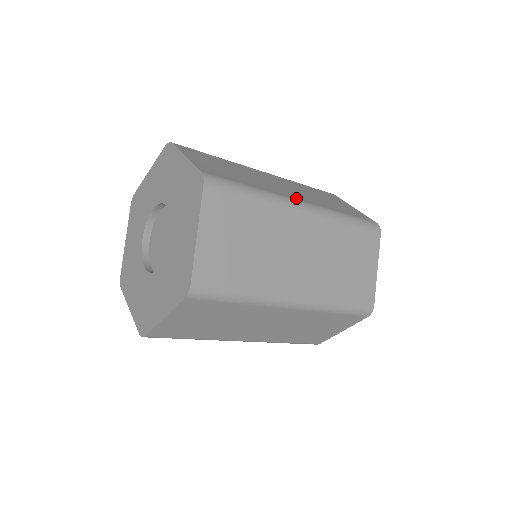
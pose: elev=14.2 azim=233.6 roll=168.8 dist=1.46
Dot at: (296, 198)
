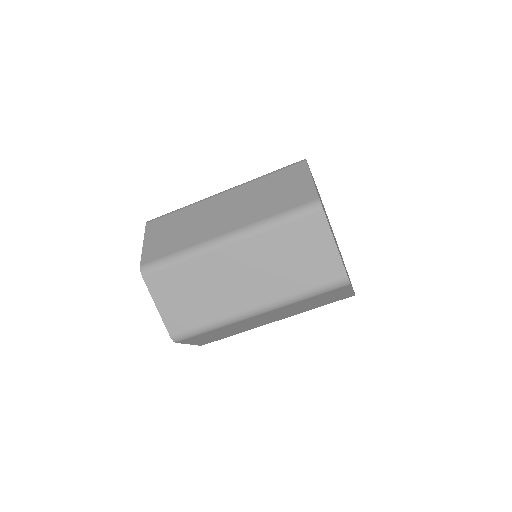
Dot at: occluded
